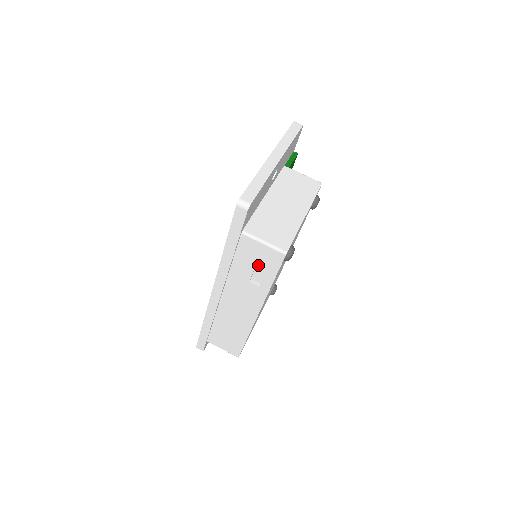
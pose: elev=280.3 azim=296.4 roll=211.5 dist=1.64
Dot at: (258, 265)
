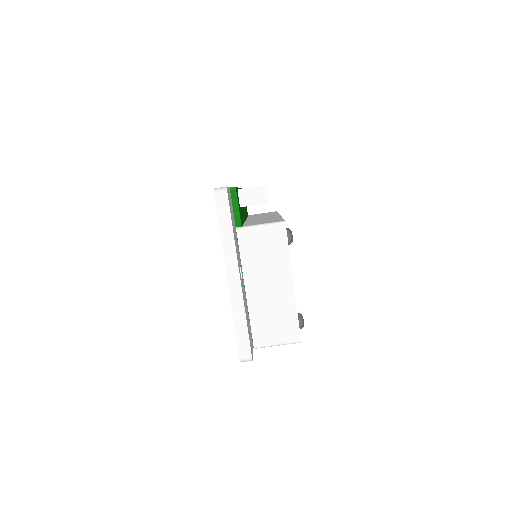
Dot at: occluded
